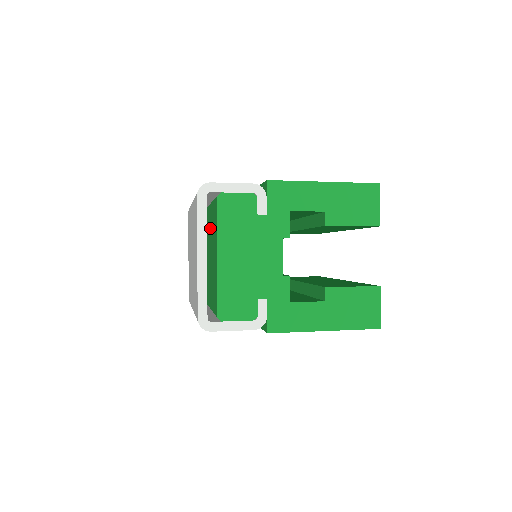
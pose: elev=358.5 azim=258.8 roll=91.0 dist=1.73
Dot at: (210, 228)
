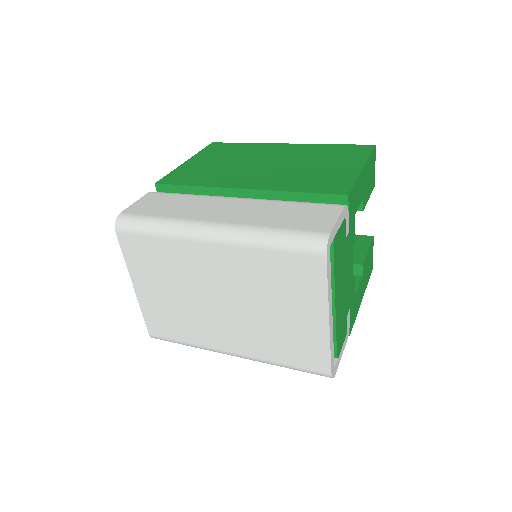
Dot at: occluded
